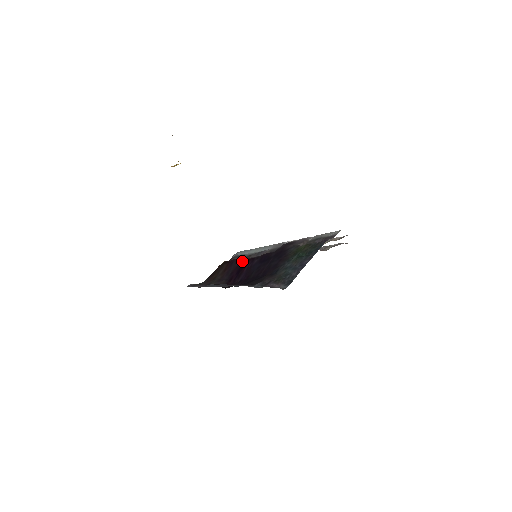
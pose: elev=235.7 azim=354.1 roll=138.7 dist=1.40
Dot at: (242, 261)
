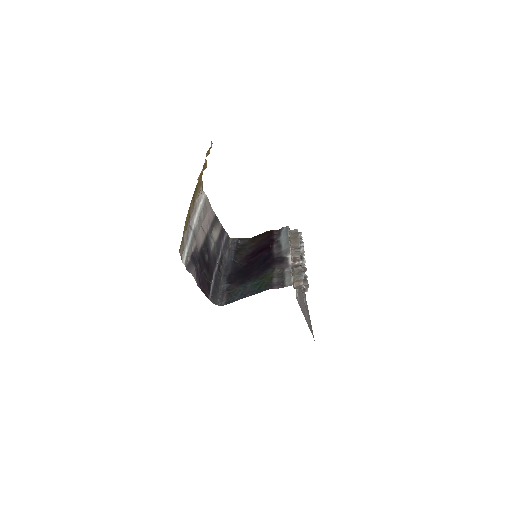
Dot at: (269, 244)
